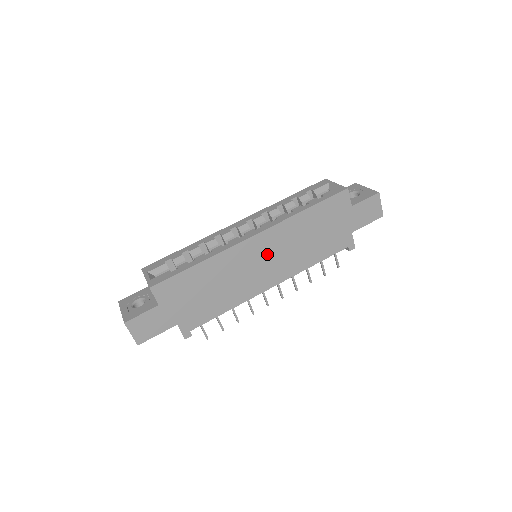
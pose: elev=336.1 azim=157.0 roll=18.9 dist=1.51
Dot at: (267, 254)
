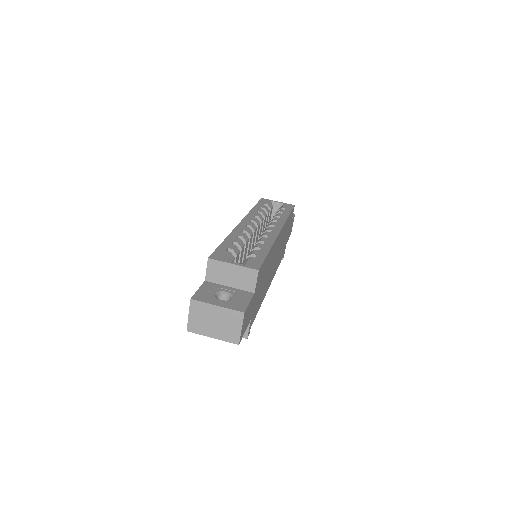
Dot at: (277, 251)
